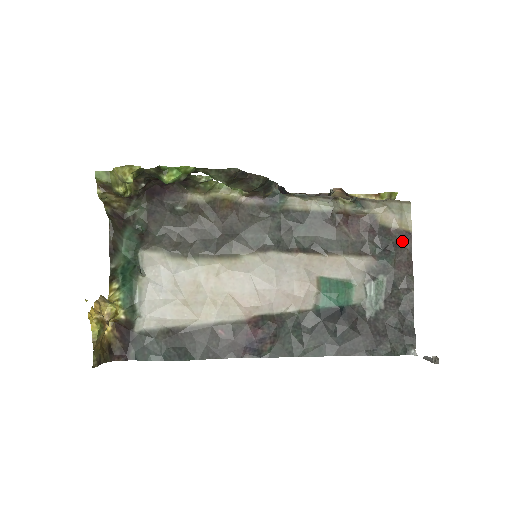
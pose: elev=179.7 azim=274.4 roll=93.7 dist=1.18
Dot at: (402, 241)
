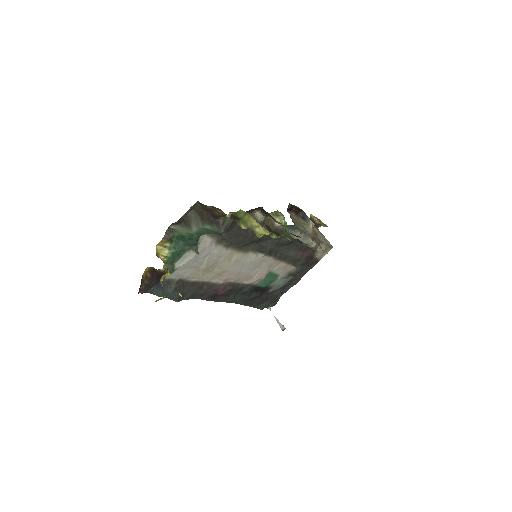
Dot at: (312, 264)
